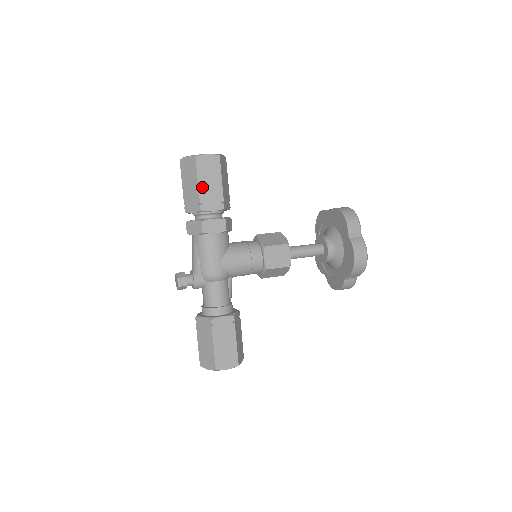
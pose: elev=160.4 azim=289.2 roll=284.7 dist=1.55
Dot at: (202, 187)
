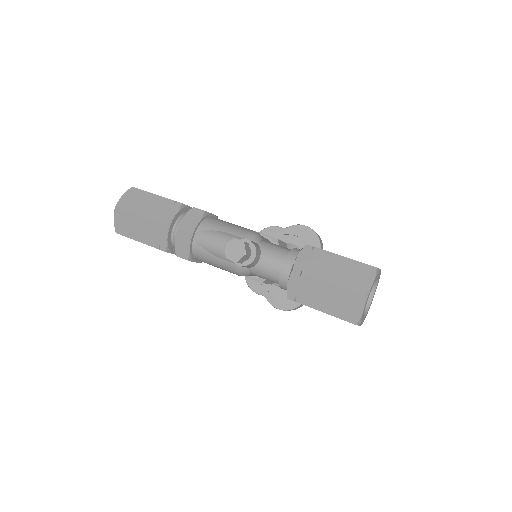
Dot at: (162, 197)
